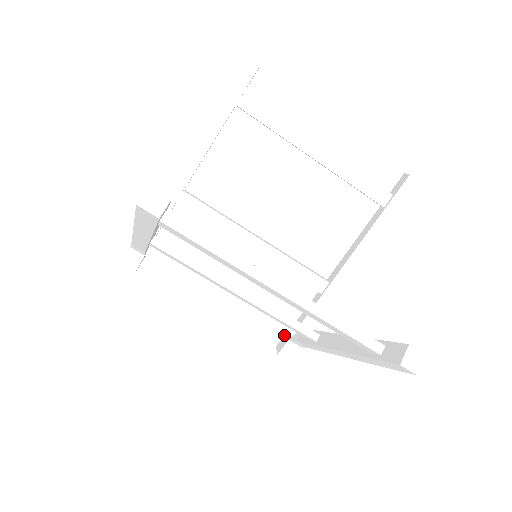
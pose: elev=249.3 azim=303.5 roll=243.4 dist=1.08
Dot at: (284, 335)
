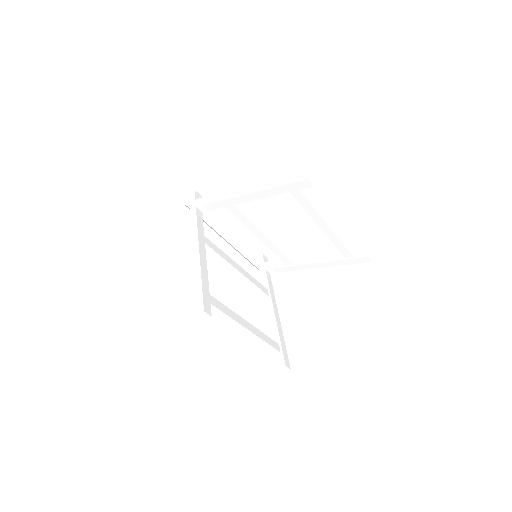
Dot at: occluded
